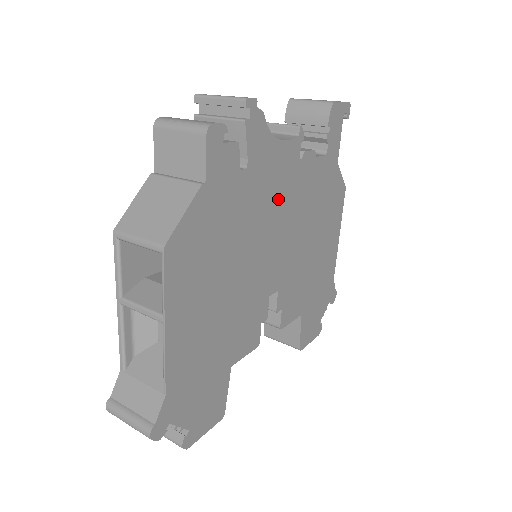
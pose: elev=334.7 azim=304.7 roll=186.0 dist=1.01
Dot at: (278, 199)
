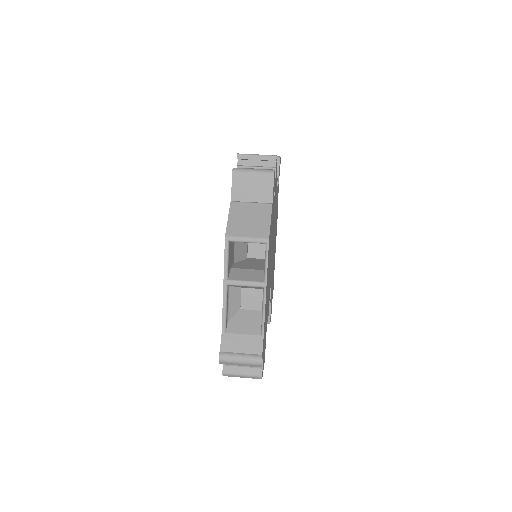
Dot at: (274, 216)
